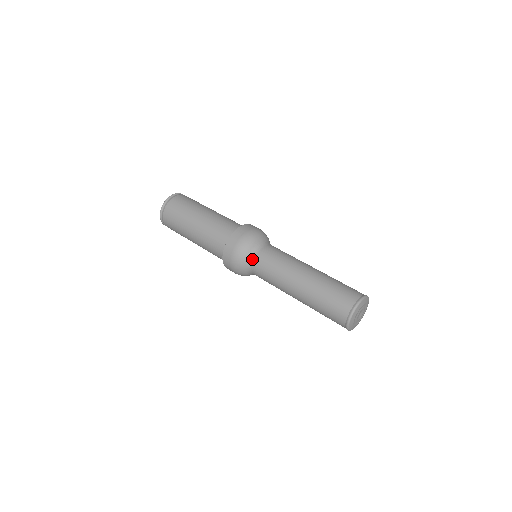
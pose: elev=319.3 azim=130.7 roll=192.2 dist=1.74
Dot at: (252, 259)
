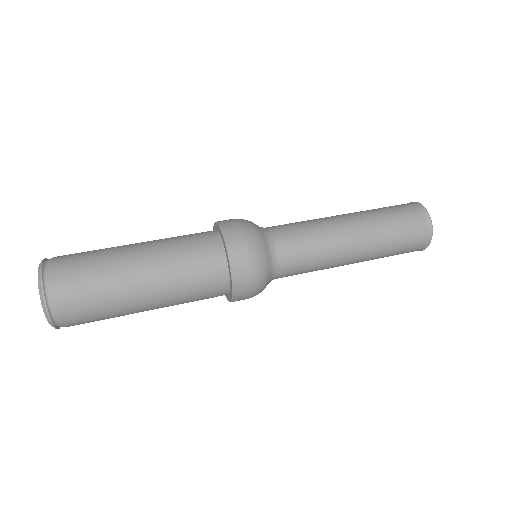
Dot at: (269, 235)
